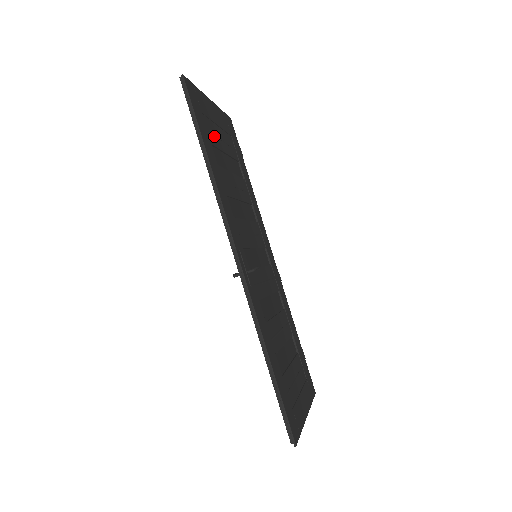
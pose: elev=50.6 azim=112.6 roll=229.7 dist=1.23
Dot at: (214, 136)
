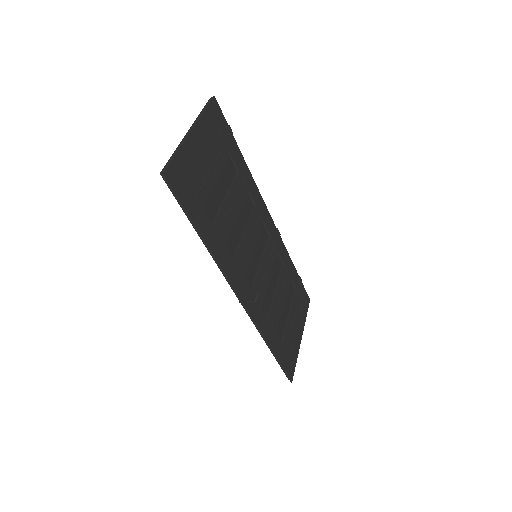
Dot at: (204, 186)
